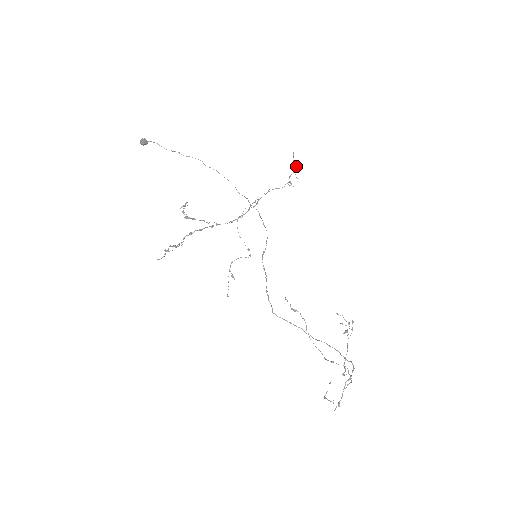
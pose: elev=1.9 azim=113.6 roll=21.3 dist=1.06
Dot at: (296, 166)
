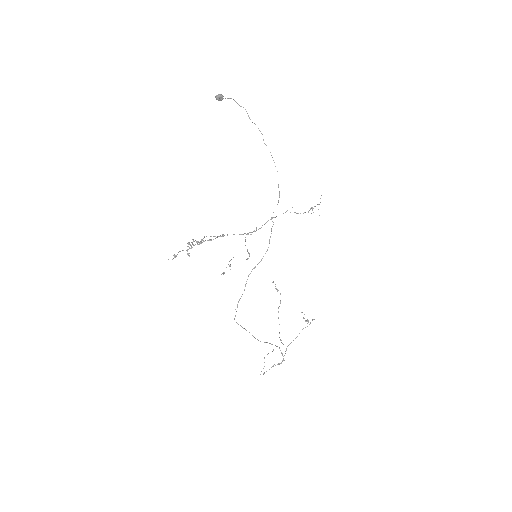
Dot at: occluded
